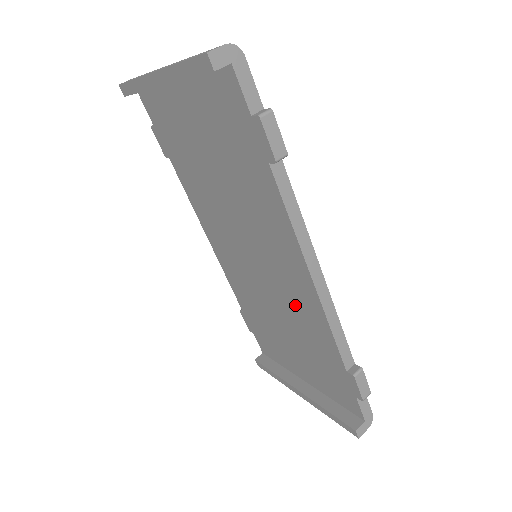
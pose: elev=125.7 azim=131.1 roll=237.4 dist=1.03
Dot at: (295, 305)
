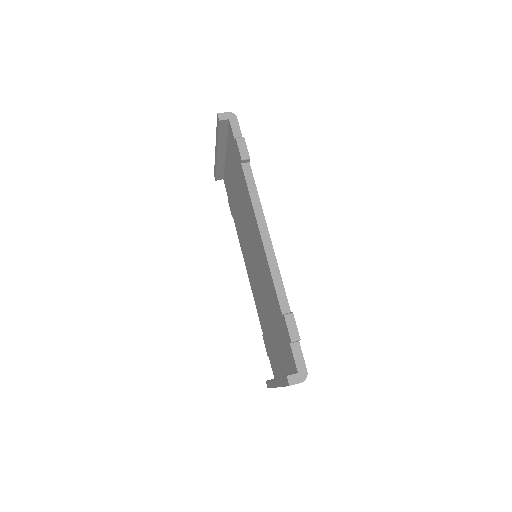
Dot at: (264, 276)
